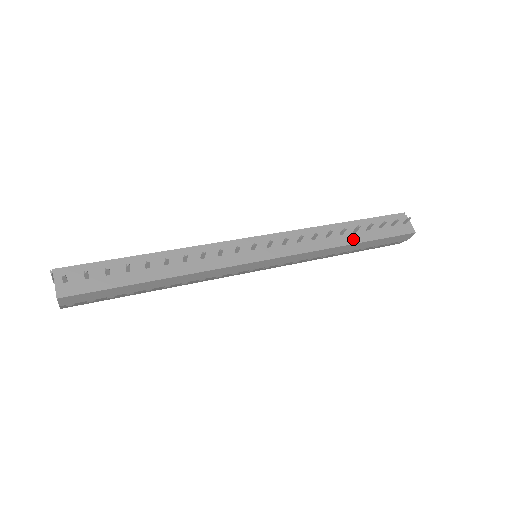
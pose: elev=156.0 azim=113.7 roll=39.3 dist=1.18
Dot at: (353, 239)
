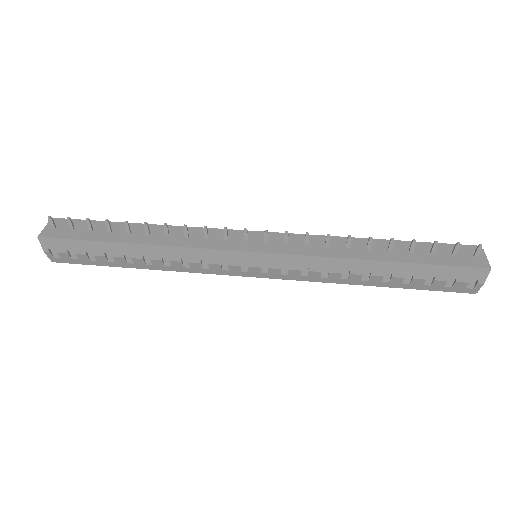
Dot at: (384, 256)
